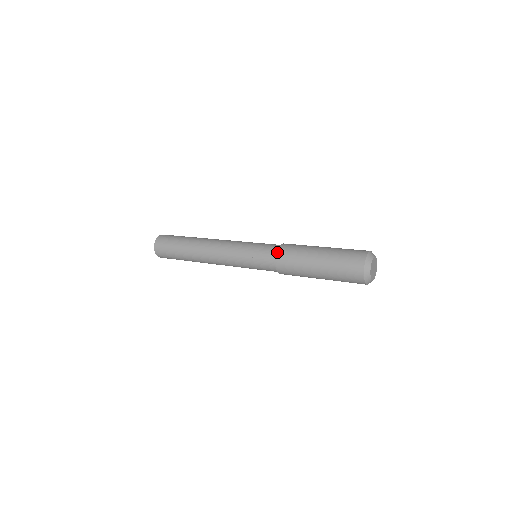
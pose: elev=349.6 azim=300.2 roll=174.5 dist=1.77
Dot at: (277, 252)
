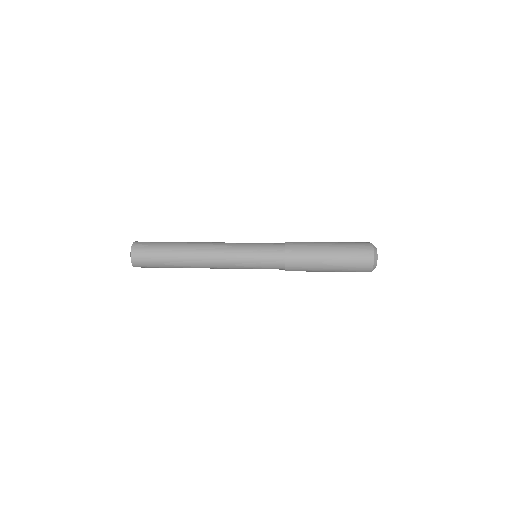
Dot at: (286, 246)
